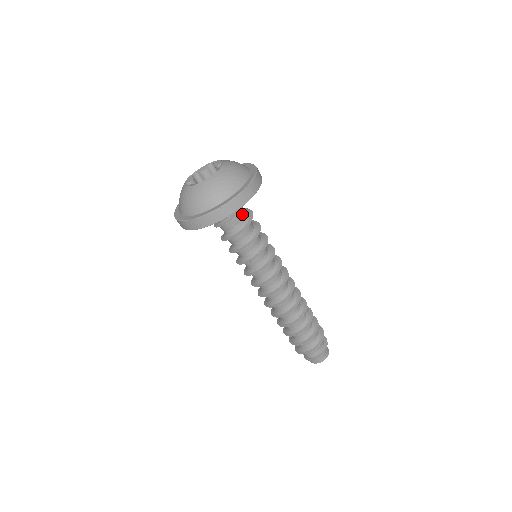
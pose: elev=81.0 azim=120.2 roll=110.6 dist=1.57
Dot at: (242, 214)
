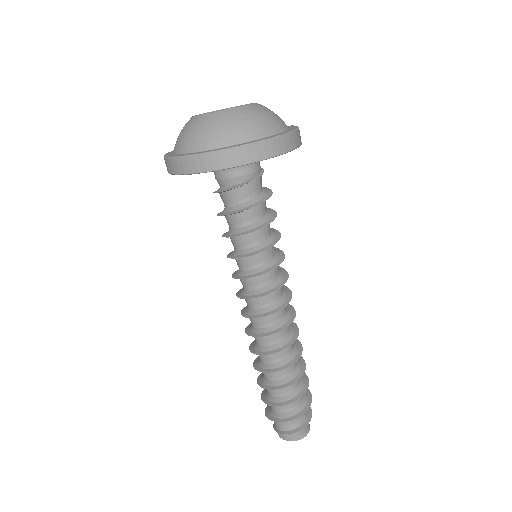
Dot at: (260, 184)
